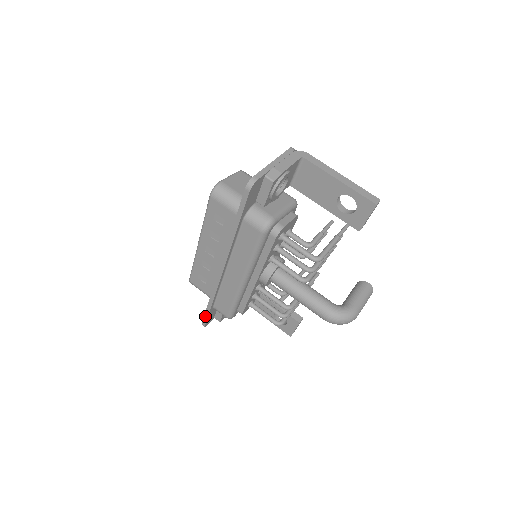
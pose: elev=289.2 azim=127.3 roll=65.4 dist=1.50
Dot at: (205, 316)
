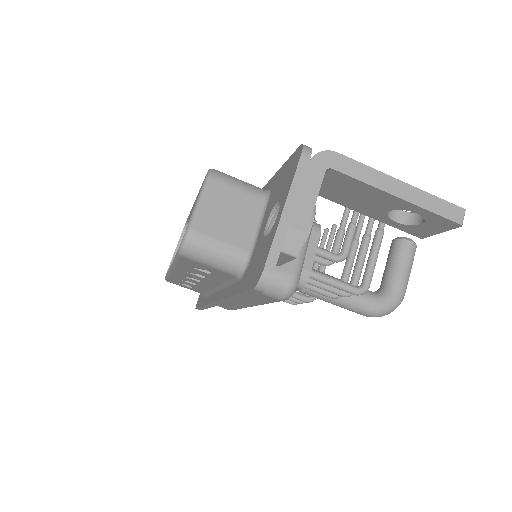
Dot at: (199, 308)
